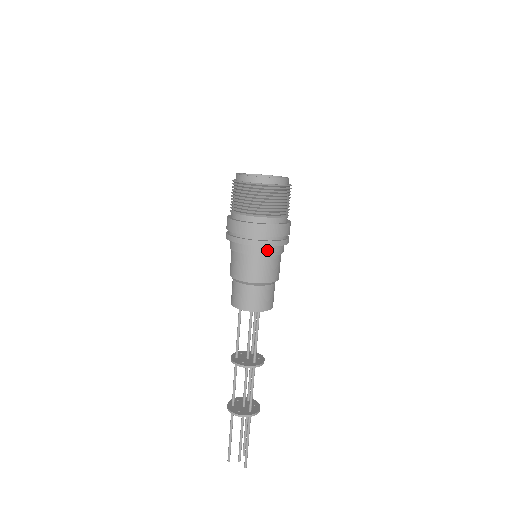
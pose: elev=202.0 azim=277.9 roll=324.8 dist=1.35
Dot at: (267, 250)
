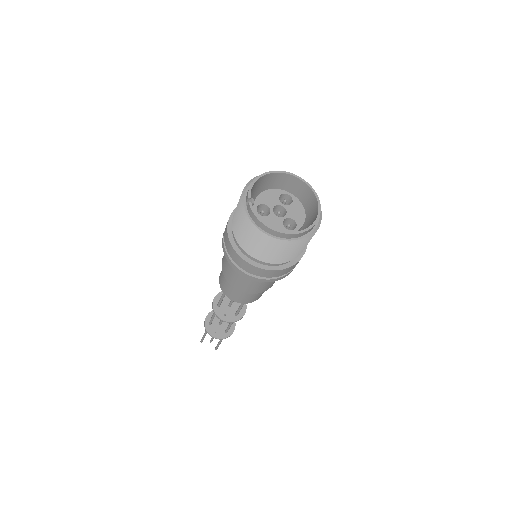
Dot at: occluded
